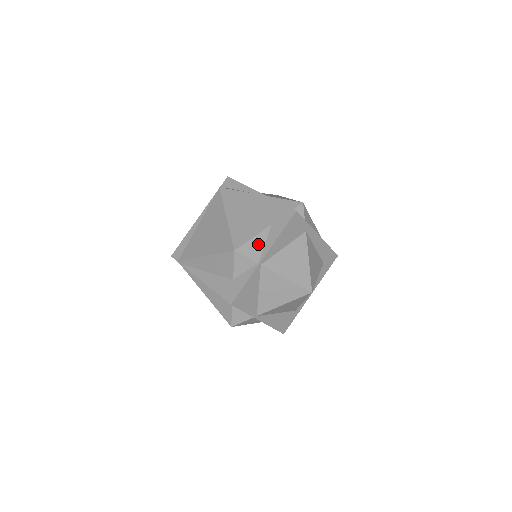
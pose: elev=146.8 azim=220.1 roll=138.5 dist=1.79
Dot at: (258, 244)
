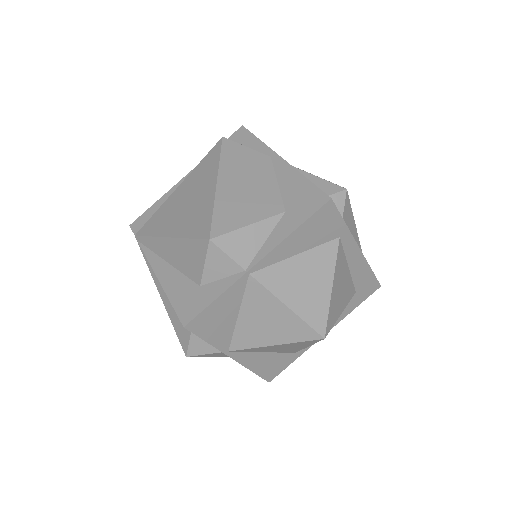
Dot at: (253, 238)
